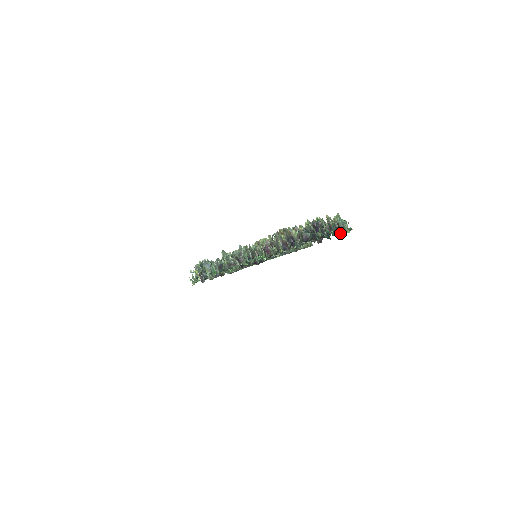
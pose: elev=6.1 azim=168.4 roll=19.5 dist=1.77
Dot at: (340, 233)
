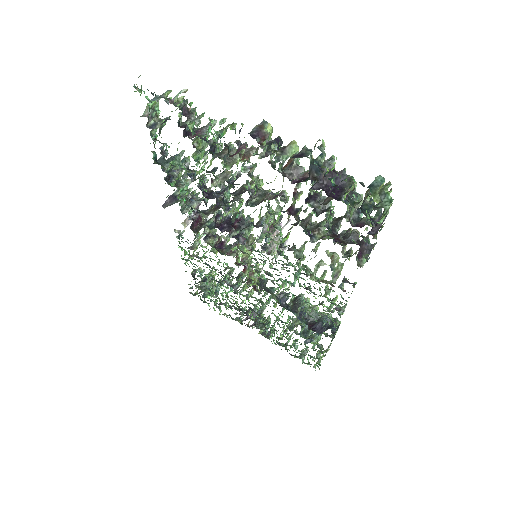
Dot at: (371, 233)
